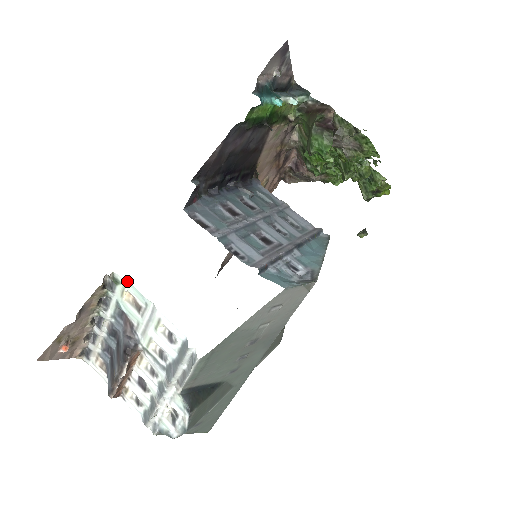
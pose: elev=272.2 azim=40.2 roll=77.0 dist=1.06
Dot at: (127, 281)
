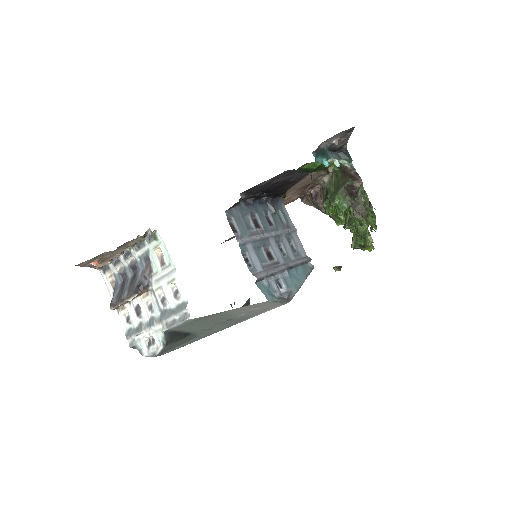
Dot at: (163, 242)
